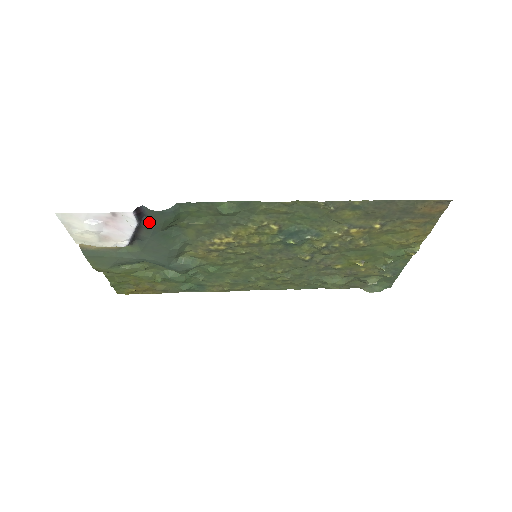
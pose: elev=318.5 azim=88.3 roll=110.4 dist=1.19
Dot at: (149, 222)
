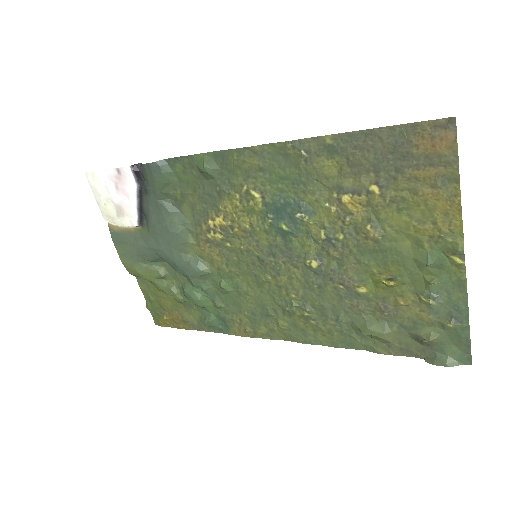
Dot at: (146, 185)
